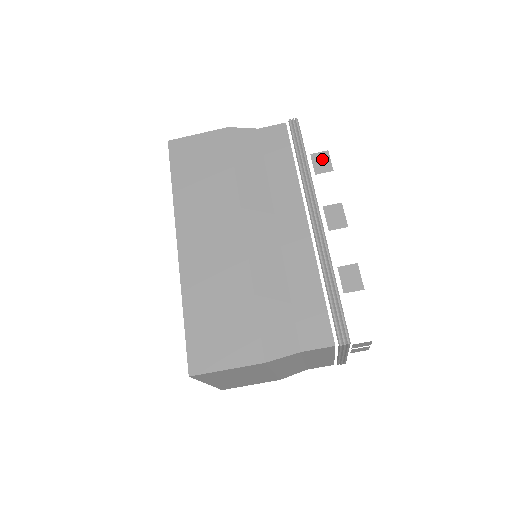
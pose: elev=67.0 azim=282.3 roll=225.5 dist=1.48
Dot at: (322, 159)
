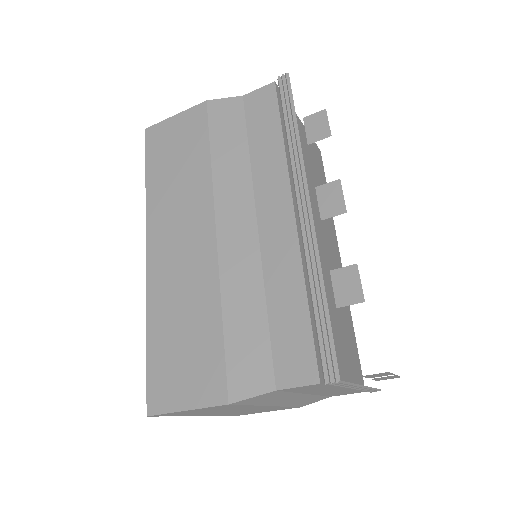
Dot at: (317, 122)
